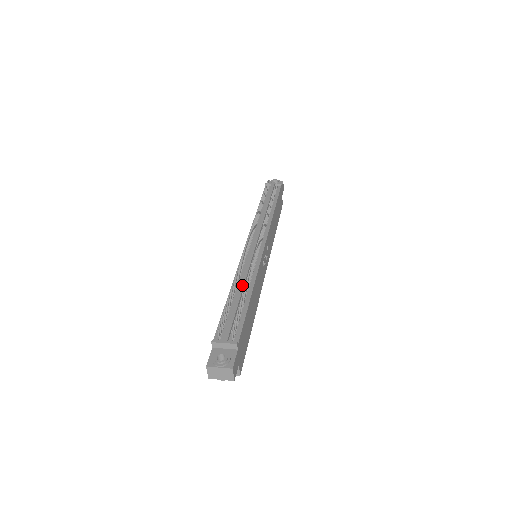
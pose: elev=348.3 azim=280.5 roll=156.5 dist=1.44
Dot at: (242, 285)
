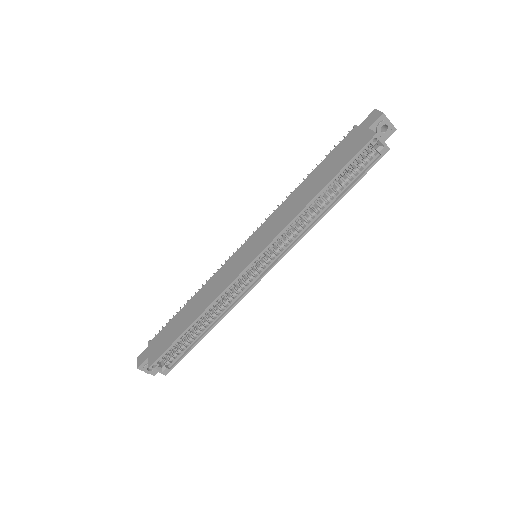
Dot at: occluded
